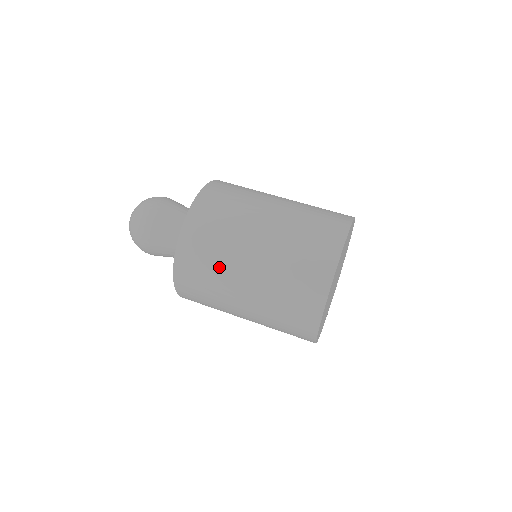
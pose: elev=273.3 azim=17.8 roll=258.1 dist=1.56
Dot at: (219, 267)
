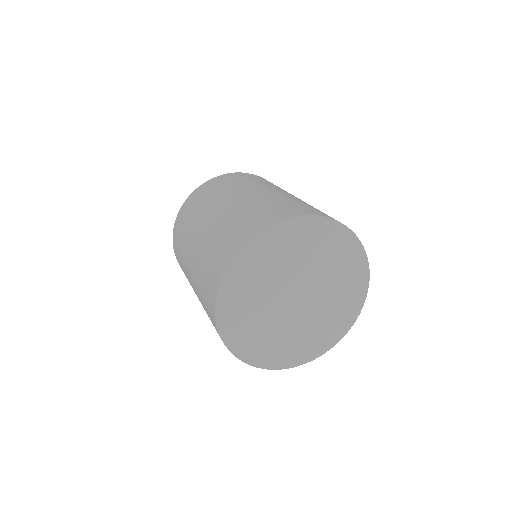
Dot at: (204, 205)
